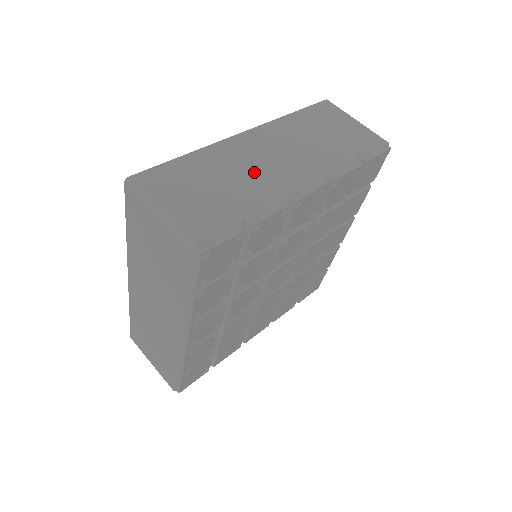
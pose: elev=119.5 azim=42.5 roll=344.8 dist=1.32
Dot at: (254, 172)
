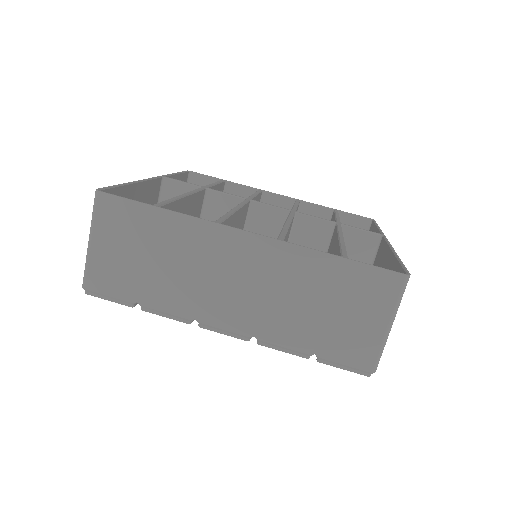
Dot at: (197, 277)
